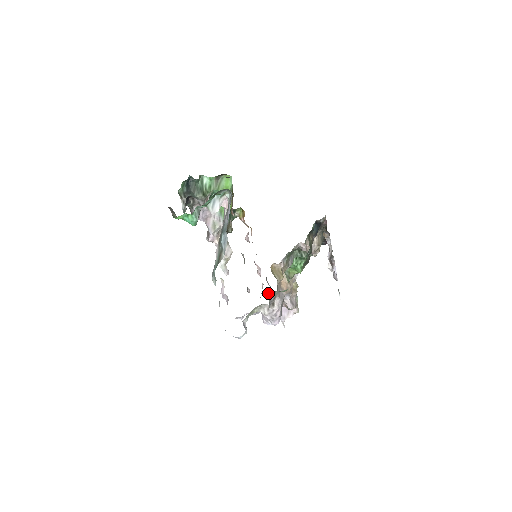
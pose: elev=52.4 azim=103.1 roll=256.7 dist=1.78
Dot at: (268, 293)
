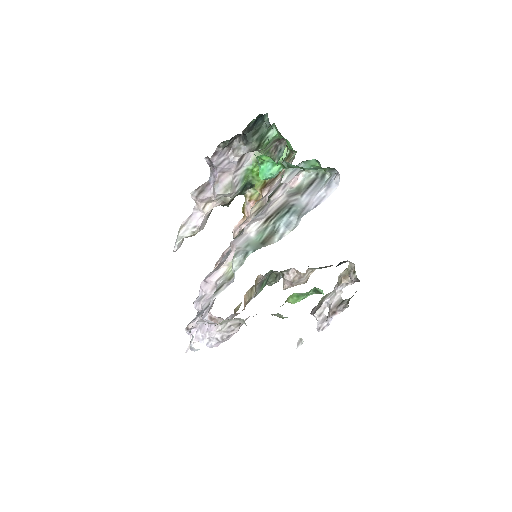
Dot at: occluded
